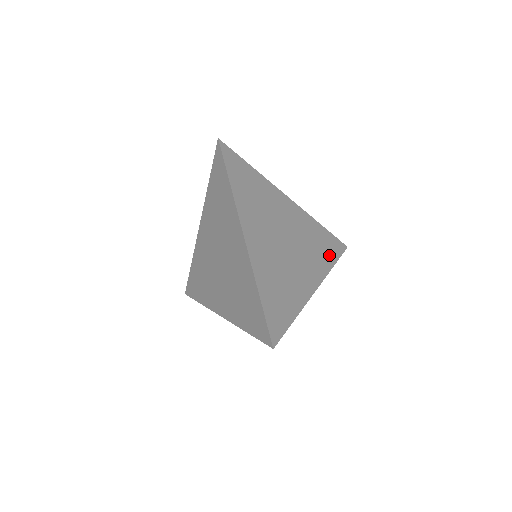
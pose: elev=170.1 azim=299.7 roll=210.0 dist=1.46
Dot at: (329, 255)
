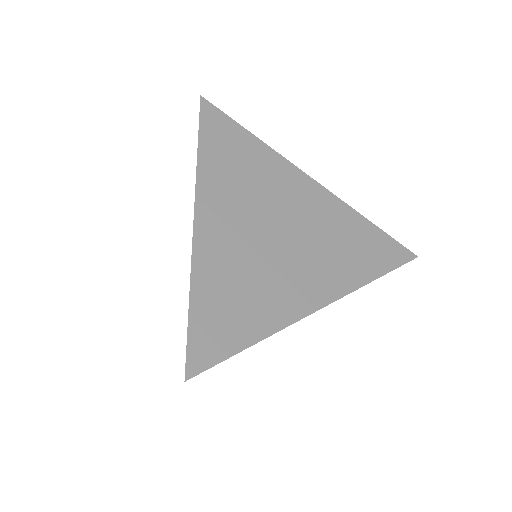
Dot at: (369, 263)
